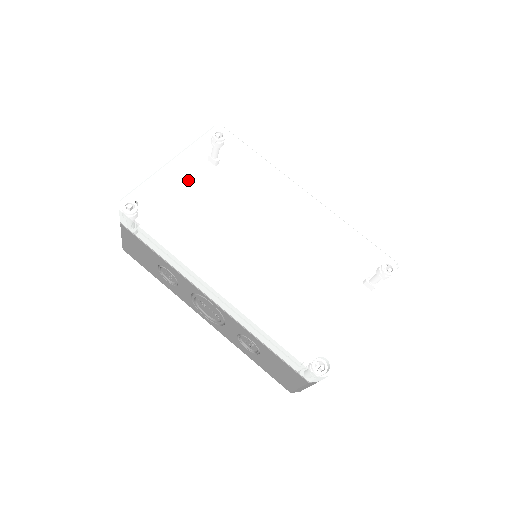
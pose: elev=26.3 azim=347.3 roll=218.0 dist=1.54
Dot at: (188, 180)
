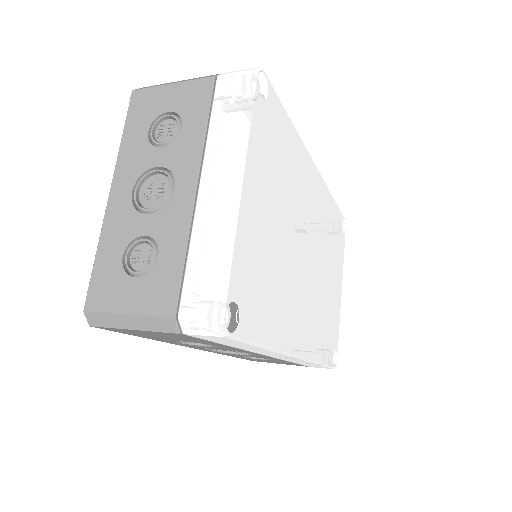
Dot at: (261, 215)
